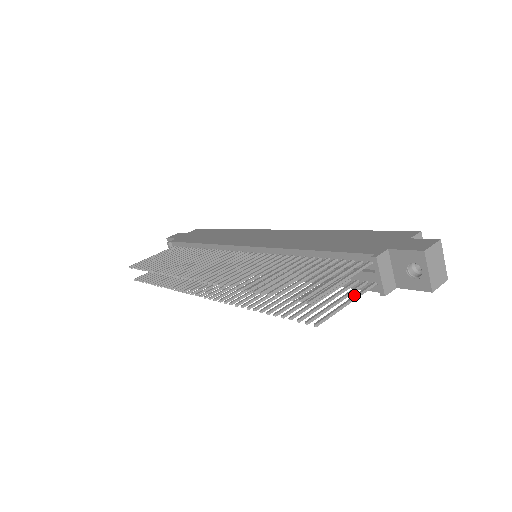
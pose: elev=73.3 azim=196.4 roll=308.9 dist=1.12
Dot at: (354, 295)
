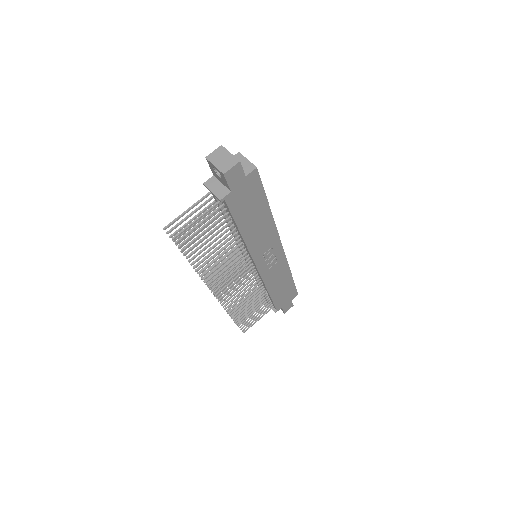
Dot at: (205, 213)
